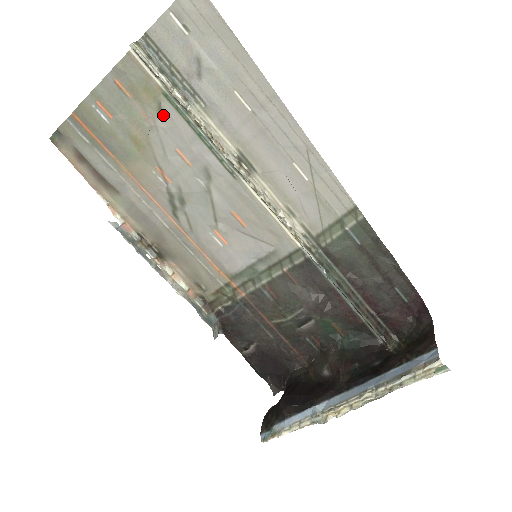
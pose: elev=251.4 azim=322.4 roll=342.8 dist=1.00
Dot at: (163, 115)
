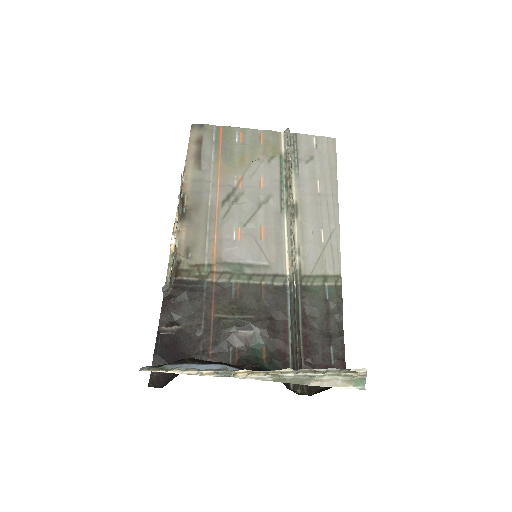
Dot at: (271, 161)
